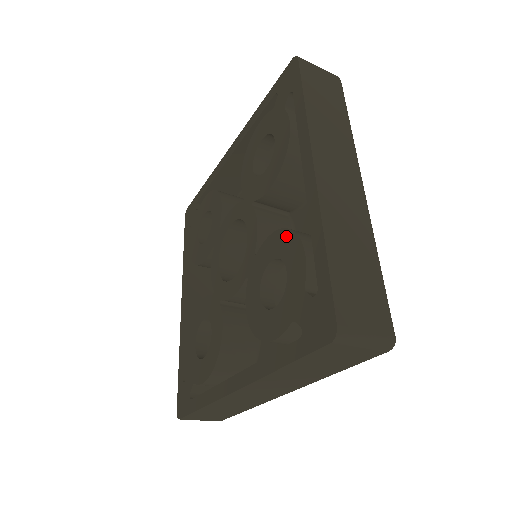
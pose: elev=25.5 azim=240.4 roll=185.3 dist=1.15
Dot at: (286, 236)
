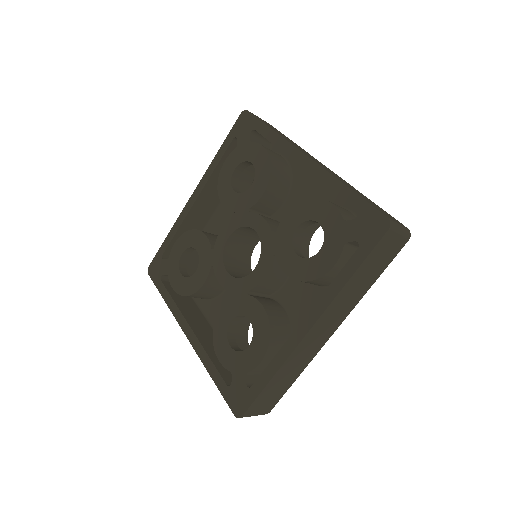
Dot at: (265, 328)
